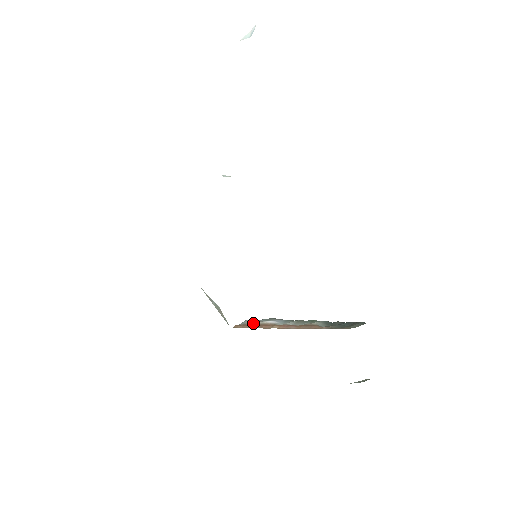
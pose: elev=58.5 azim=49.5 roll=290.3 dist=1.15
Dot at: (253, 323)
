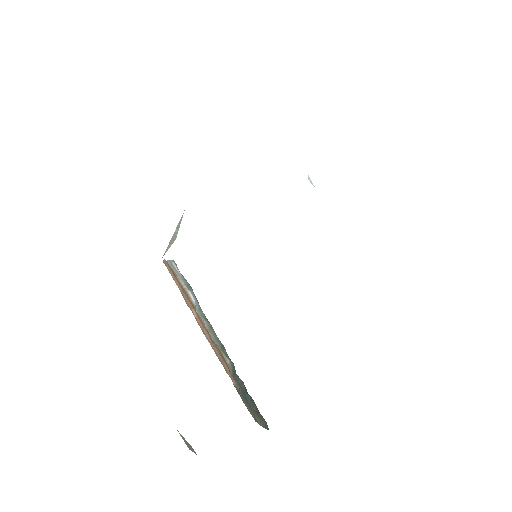
Dot at: (179, 278)
